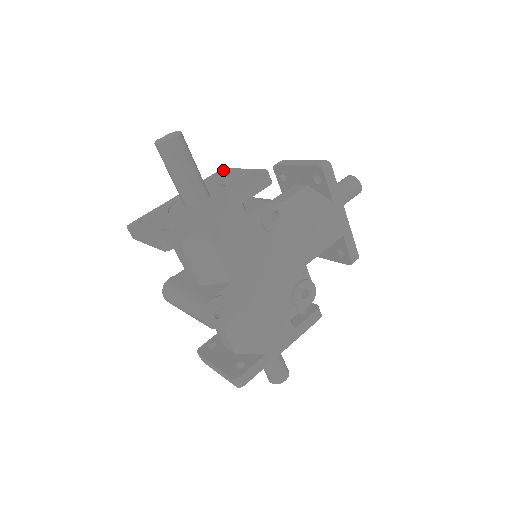
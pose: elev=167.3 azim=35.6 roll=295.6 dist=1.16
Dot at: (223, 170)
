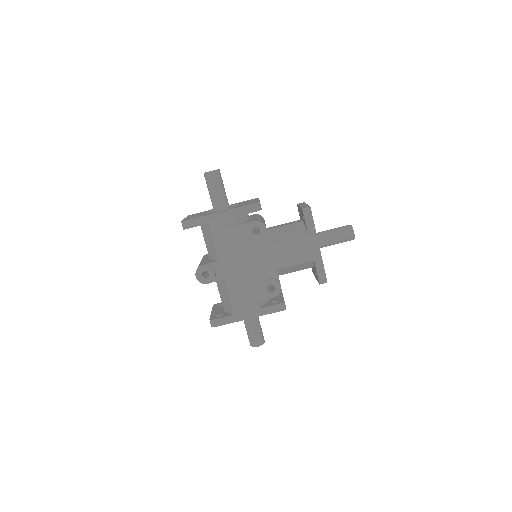
Dot at: (255, 198)
